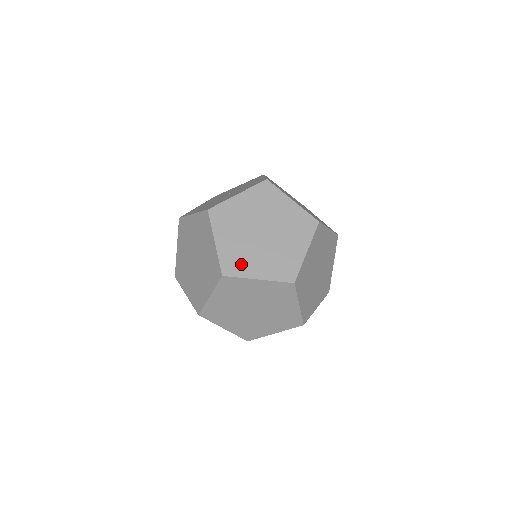
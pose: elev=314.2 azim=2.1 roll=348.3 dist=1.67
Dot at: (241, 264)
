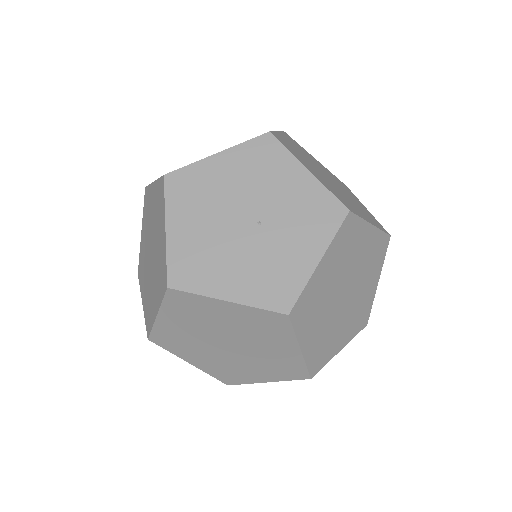
Dot at: (327, 350)
